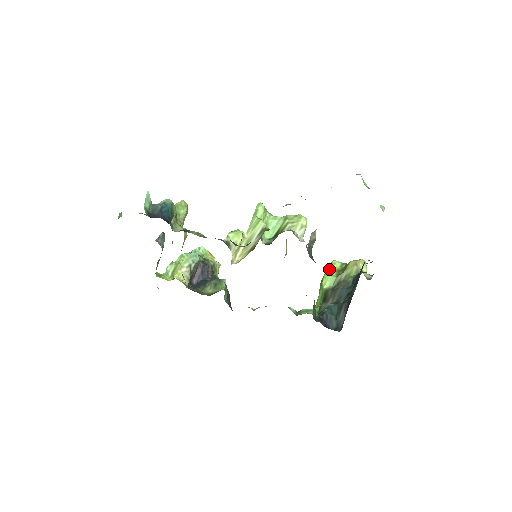
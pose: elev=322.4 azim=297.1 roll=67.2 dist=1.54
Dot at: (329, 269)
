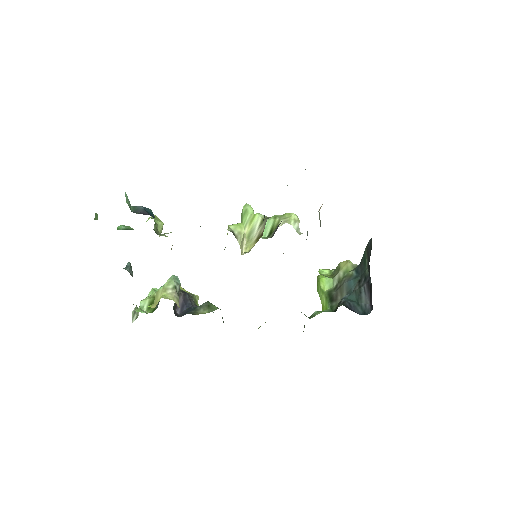
Dot at: (321, 275)
